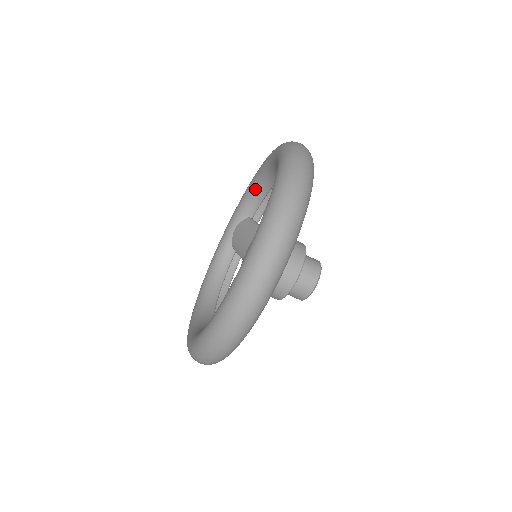
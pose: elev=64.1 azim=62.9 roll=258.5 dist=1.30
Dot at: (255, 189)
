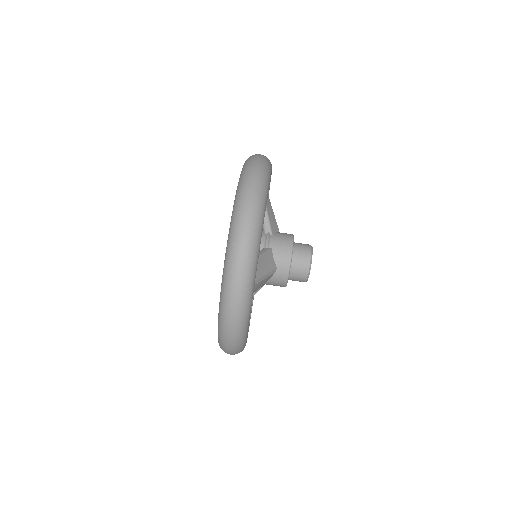
Dot at: occluded
